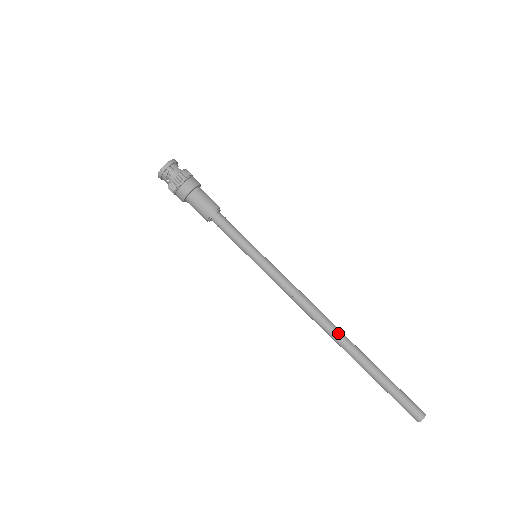
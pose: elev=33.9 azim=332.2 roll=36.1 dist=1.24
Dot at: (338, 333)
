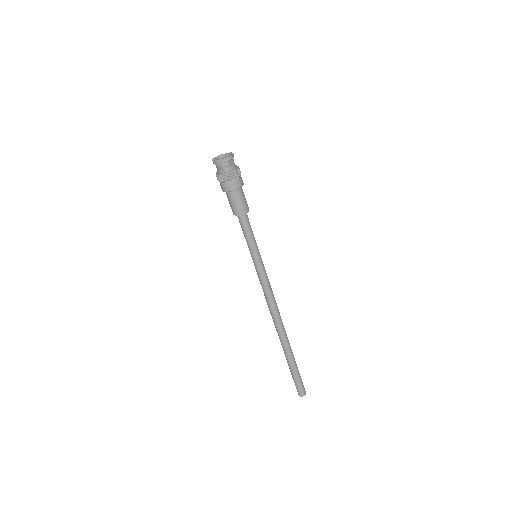
Dot at: (283, 329)
